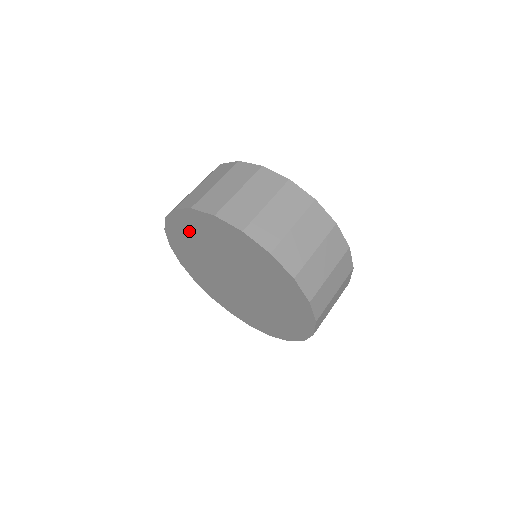
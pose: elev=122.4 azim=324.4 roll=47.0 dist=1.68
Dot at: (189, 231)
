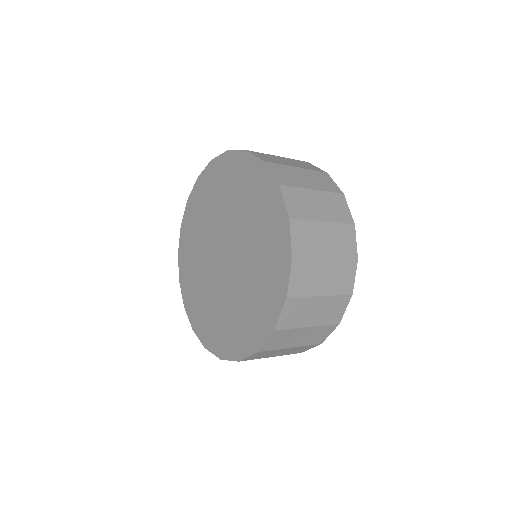
Dot at: (194, 221)
